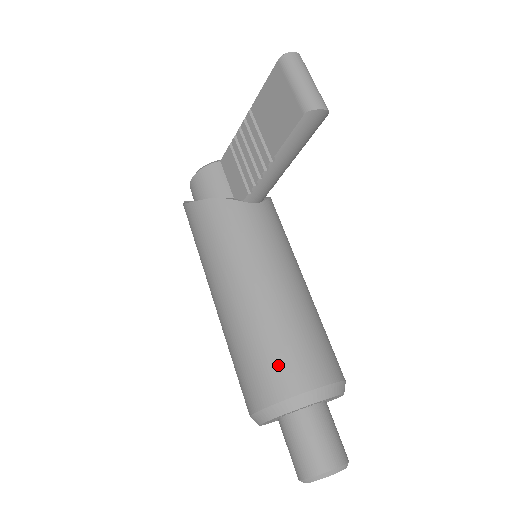
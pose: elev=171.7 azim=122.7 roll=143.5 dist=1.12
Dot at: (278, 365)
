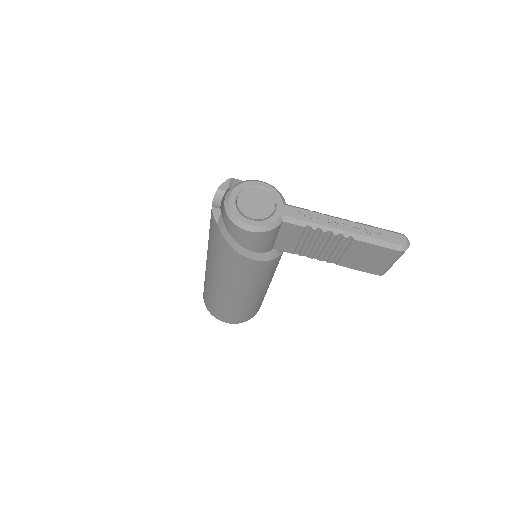
Dot at: (253, 313)
